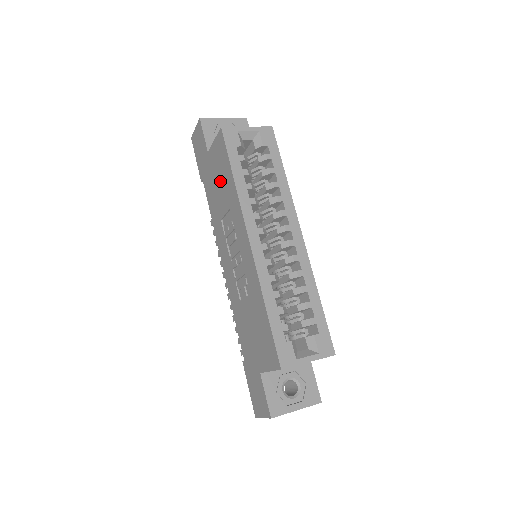
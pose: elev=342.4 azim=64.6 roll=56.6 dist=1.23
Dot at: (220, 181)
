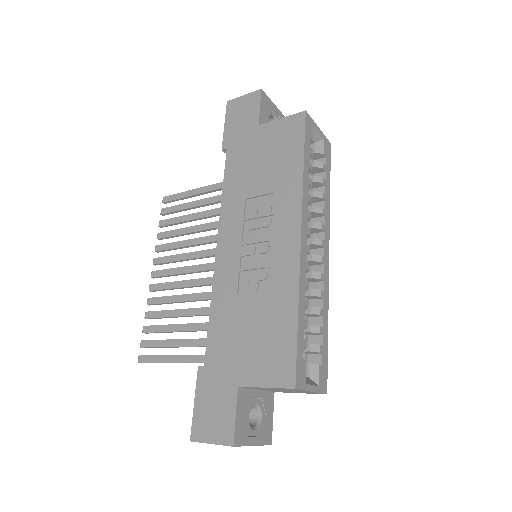
Dot at: (270, 160)
